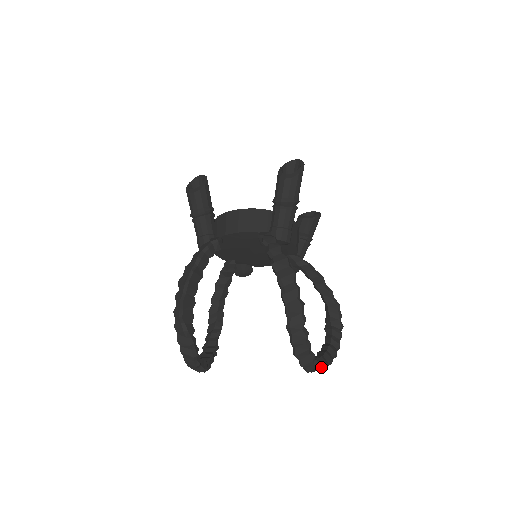
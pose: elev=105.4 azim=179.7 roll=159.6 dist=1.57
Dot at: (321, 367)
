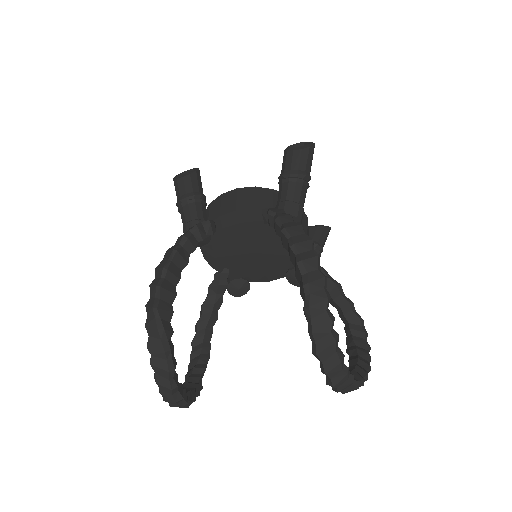
Dot at: (352, 379)
